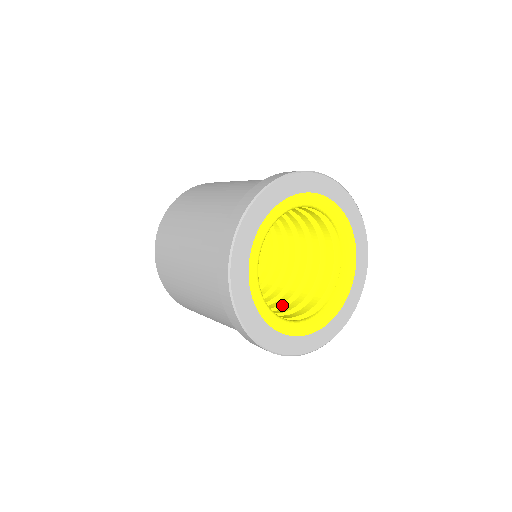
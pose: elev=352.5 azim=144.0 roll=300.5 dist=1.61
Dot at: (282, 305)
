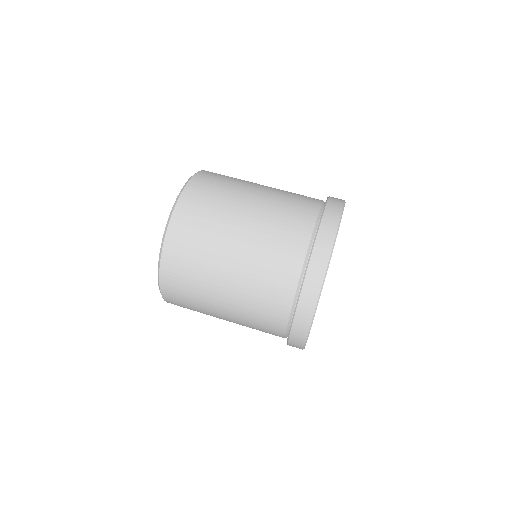
Dot at: occluded
